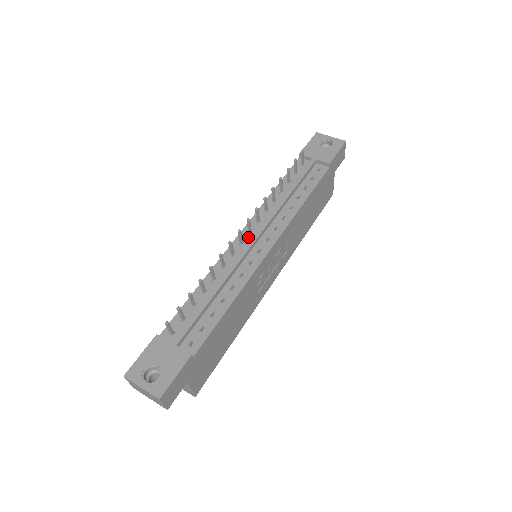
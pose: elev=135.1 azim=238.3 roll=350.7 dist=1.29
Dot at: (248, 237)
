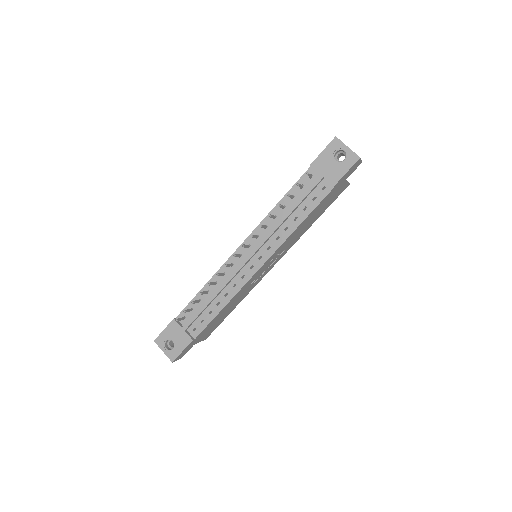
Dot at: (246, 251)
